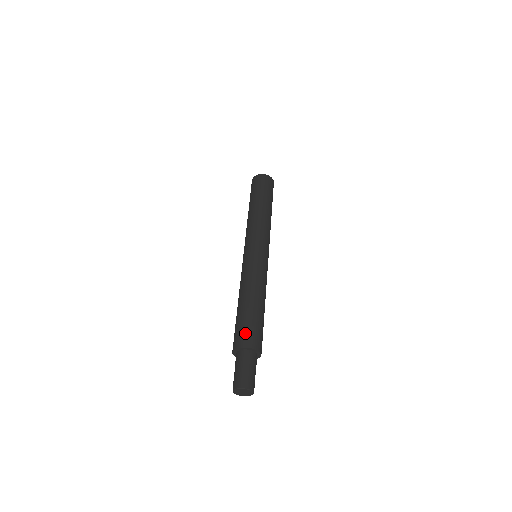
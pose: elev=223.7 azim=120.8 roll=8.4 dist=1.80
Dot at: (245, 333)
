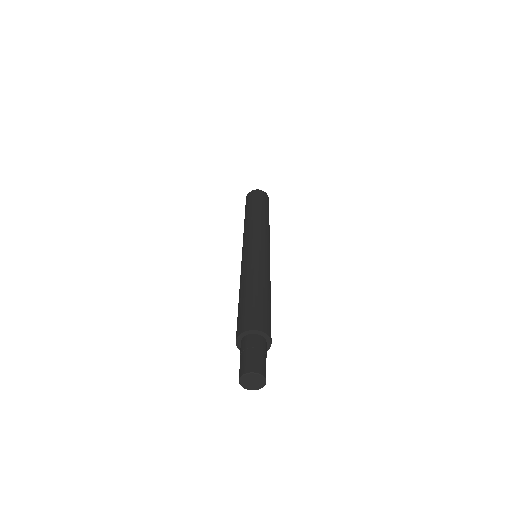
Dot at: (241, 321)
